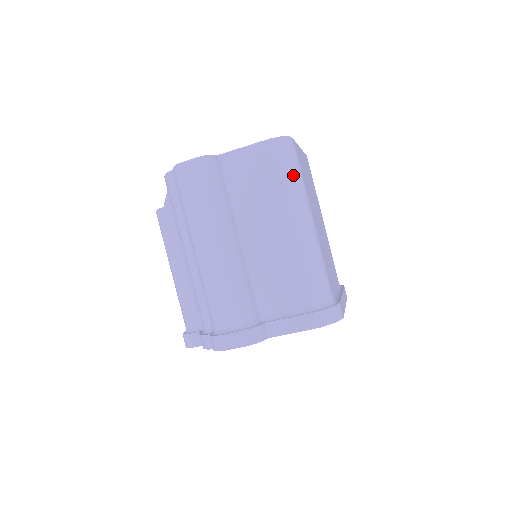
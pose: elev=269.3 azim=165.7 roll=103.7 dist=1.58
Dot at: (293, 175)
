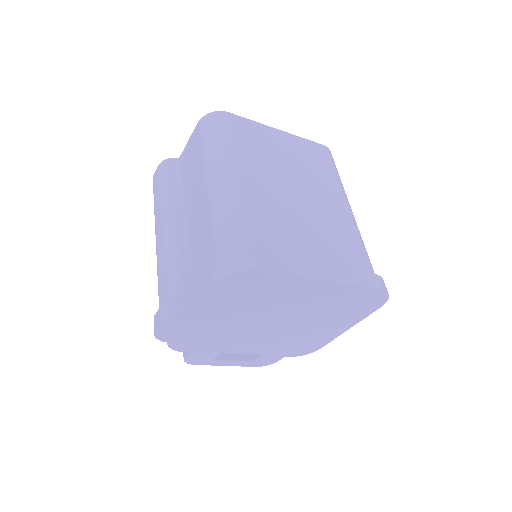
Dot at: (215, 139)
